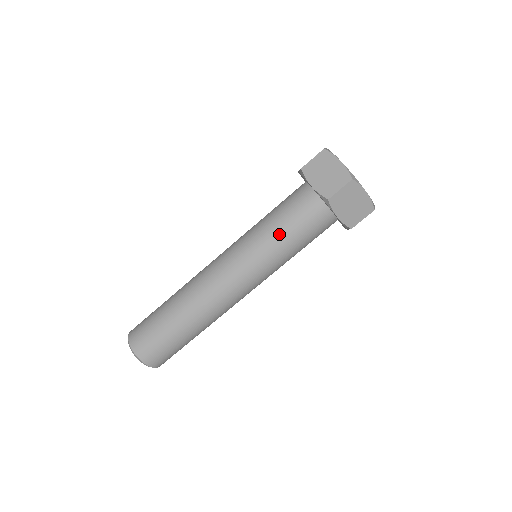
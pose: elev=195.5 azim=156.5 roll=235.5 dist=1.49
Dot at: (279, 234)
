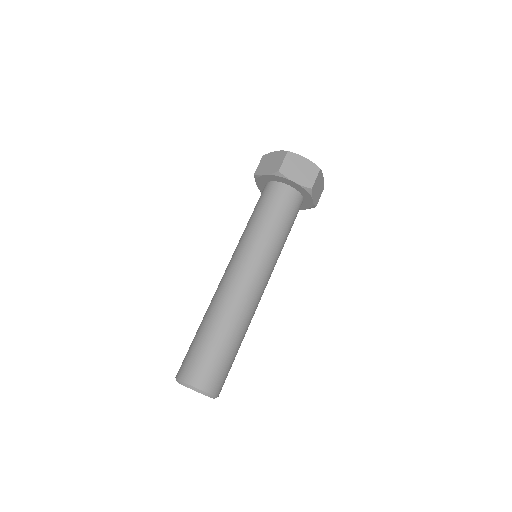
Dot at: (260, 220)
